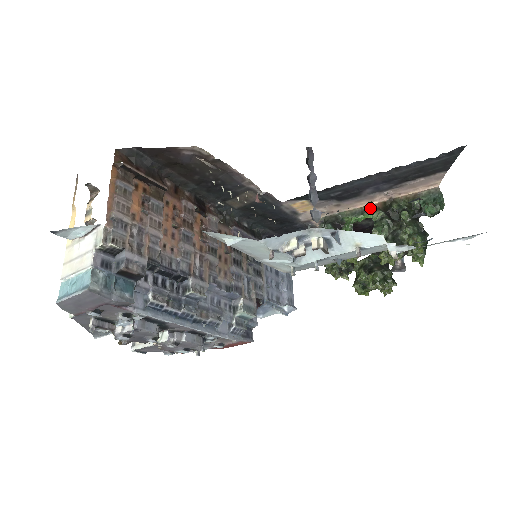
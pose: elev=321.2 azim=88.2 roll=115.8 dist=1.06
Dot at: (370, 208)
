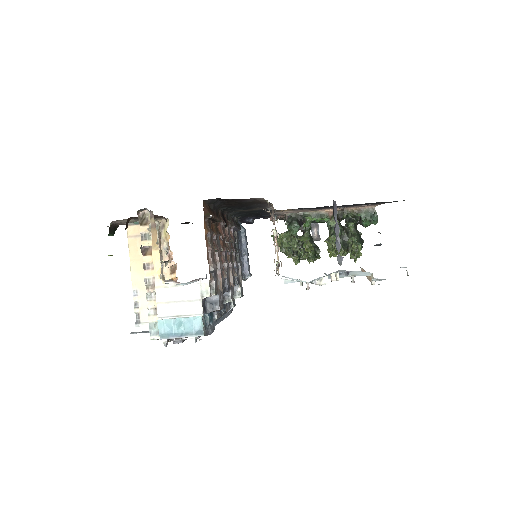
Dot at: (327, 213)
